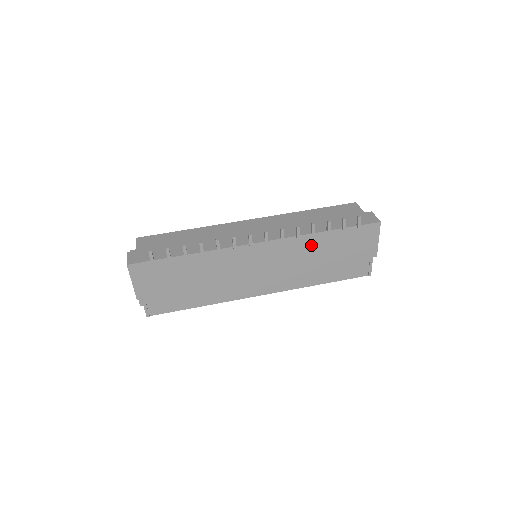
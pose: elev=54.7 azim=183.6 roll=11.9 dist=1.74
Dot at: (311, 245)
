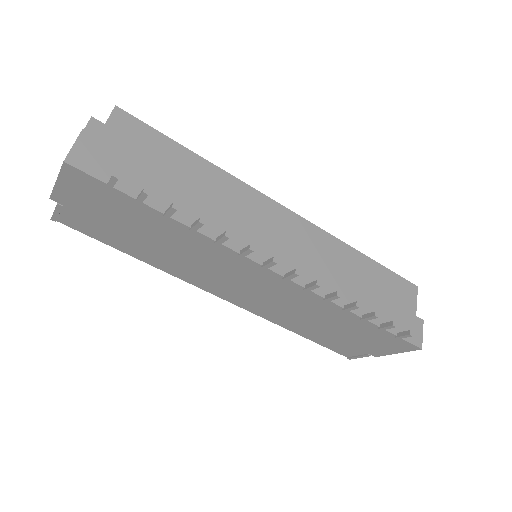
Dot at: (329, 312)
